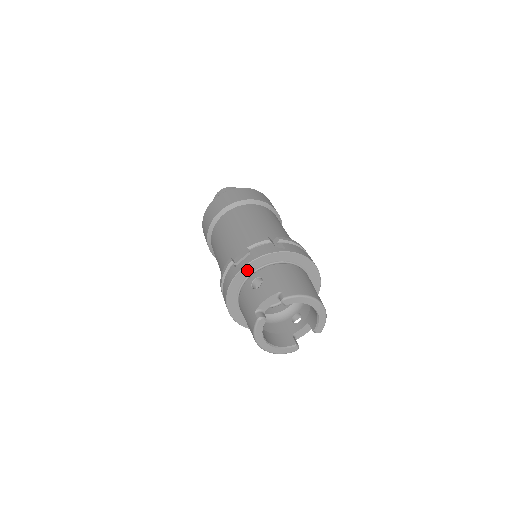
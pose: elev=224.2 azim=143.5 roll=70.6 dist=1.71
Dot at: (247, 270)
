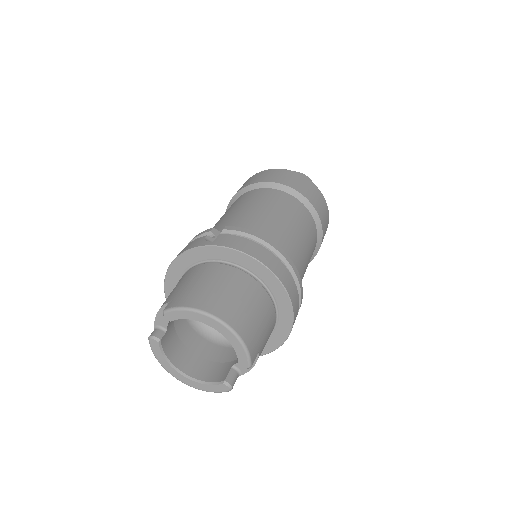
Dot at: (174, 273)
